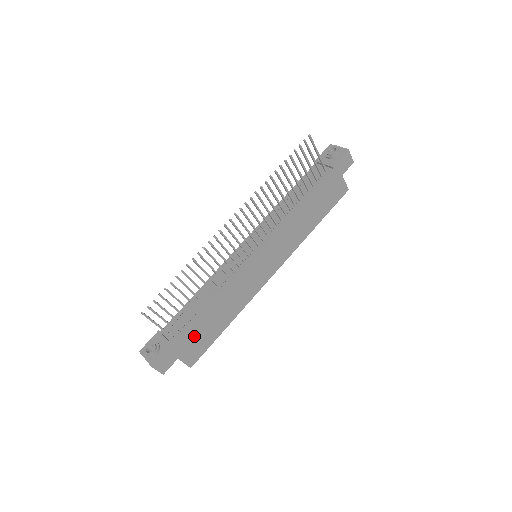
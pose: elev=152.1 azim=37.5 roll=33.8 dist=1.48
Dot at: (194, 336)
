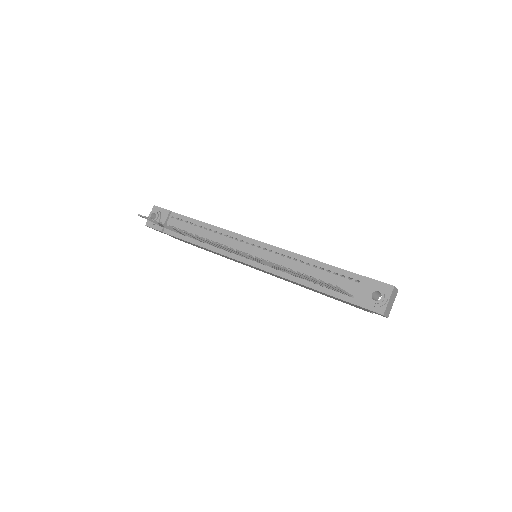
Dot at: occluded
